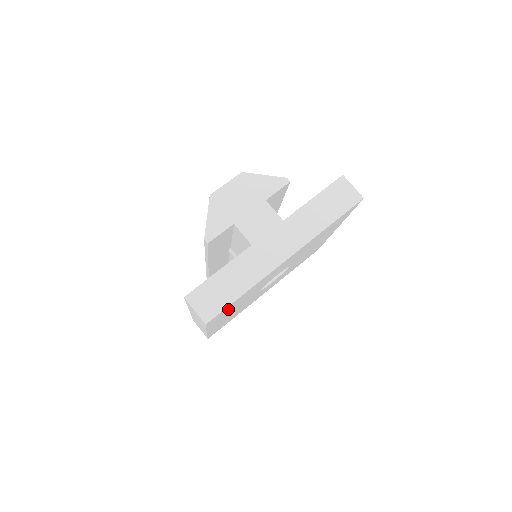
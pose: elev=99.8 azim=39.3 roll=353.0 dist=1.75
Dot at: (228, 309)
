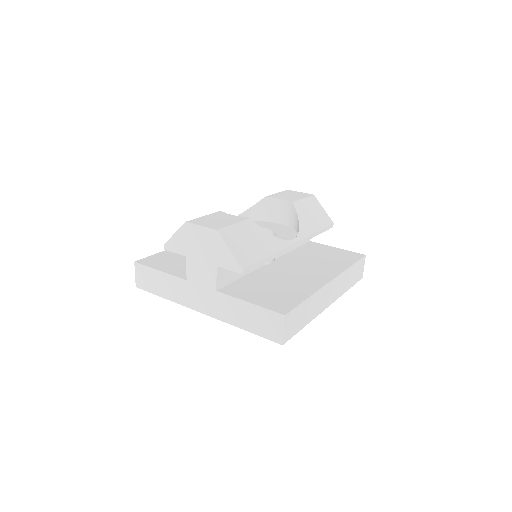
Dot at: occluded
